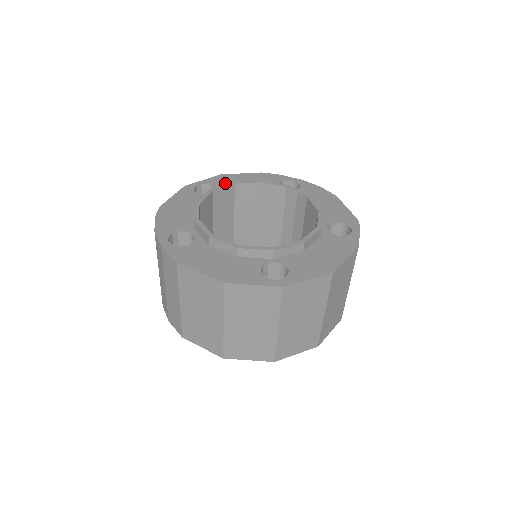
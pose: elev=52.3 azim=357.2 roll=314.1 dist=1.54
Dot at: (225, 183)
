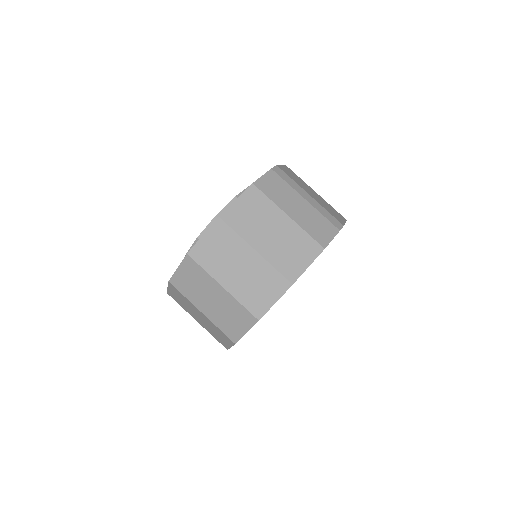
Dot at: occluded
